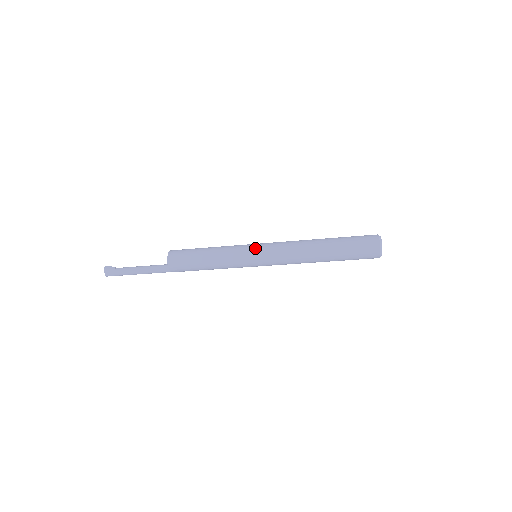
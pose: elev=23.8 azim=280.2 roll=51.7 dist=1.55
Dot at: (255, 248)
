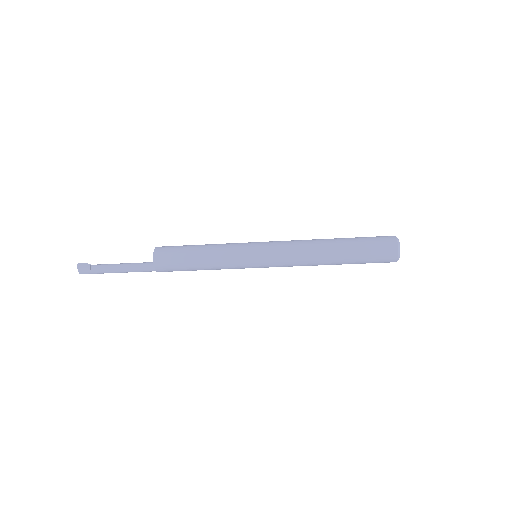
Dot at: (256, 249)
